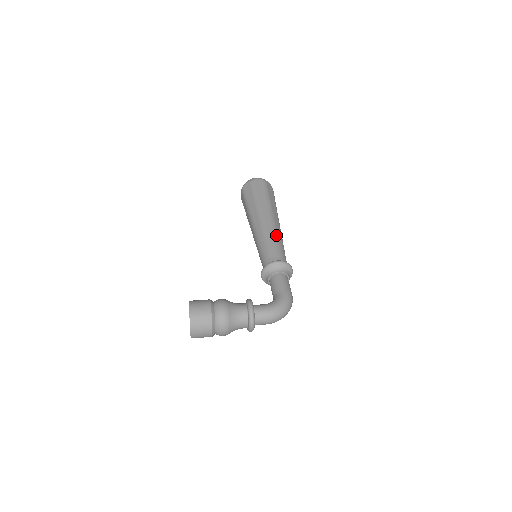
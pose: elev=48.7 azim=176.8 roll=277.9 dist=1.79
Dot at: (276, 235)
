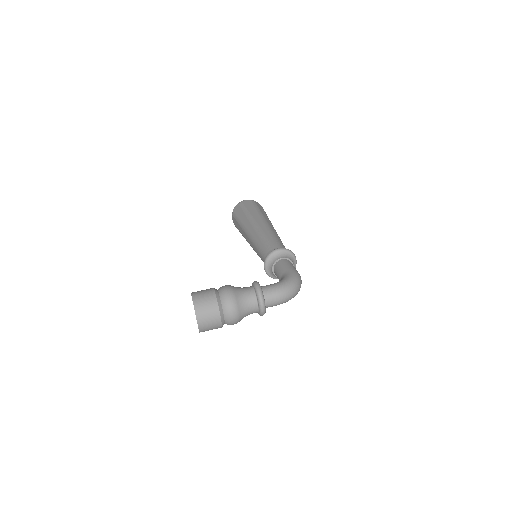
Dot at: (272, 233)
